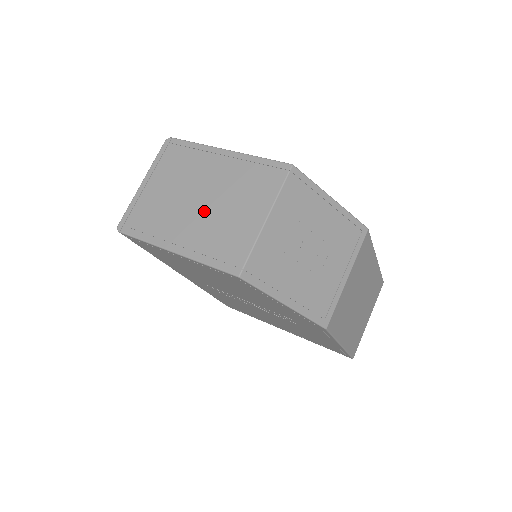
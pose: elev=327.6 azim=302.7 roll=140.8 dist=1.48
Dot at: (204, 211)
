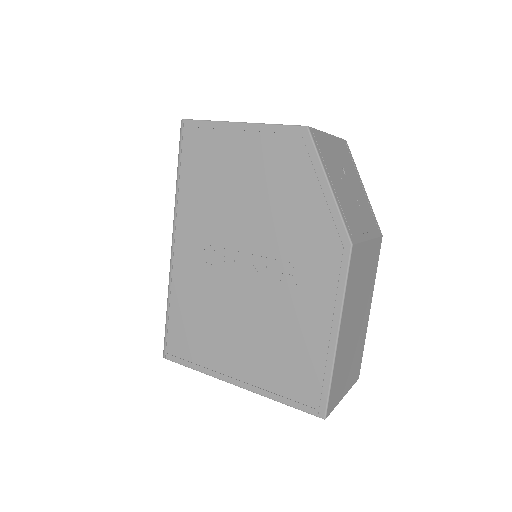
Dot at: occluded
